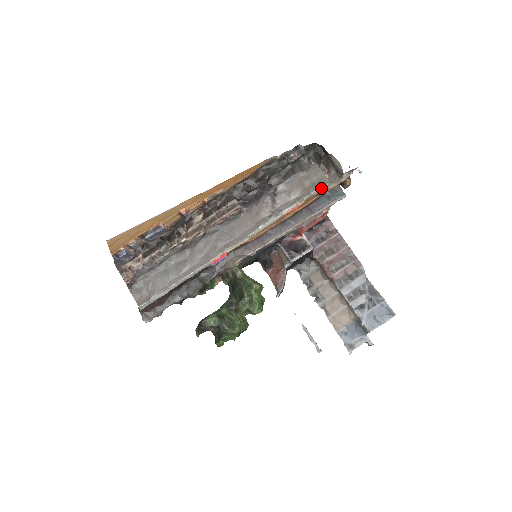
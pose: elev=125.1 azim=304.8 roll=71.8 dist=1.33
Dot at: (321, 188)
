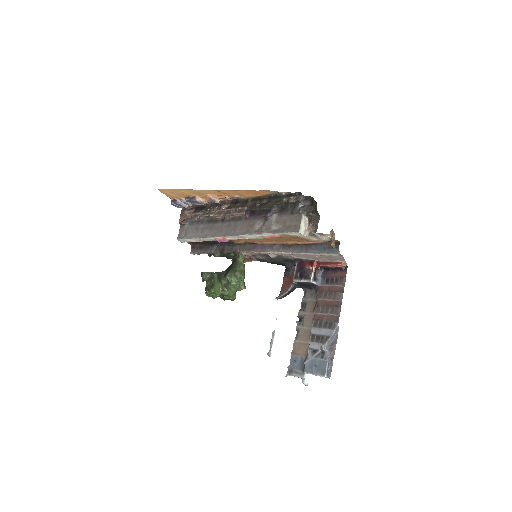
Dot at: (293, 233)
